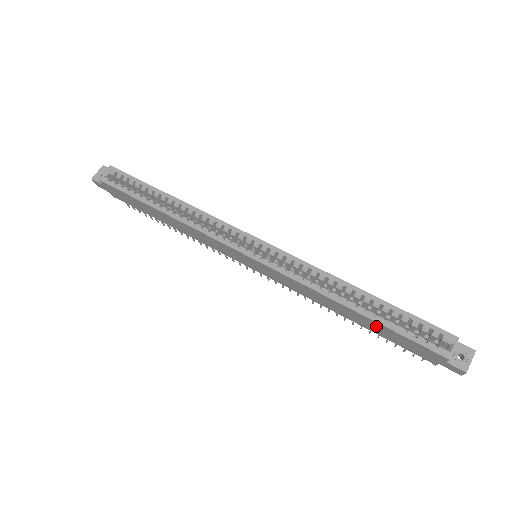
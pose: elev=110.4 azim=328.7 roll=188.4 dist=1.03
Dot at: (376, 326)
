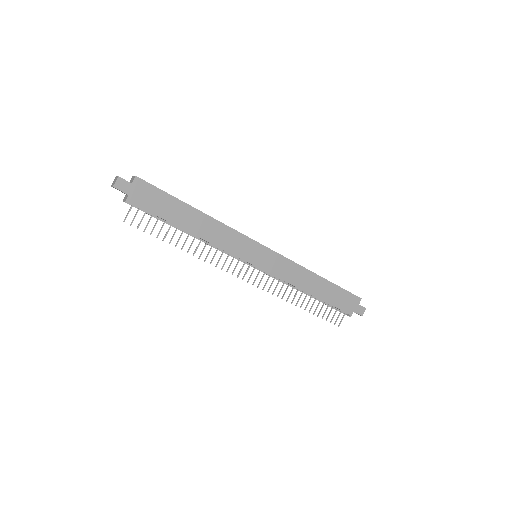
Dot at: (330, 289)
